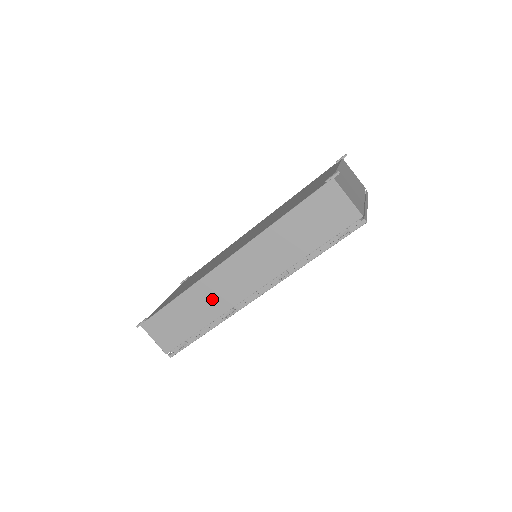
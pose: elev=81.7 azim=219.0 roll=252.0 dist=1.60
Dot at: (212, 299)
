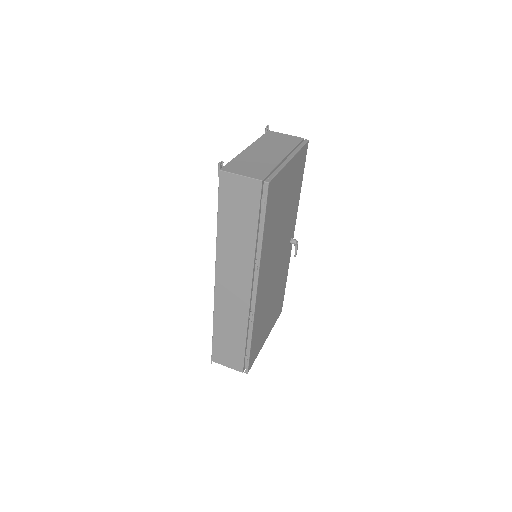
Dot at: (232, 314)
